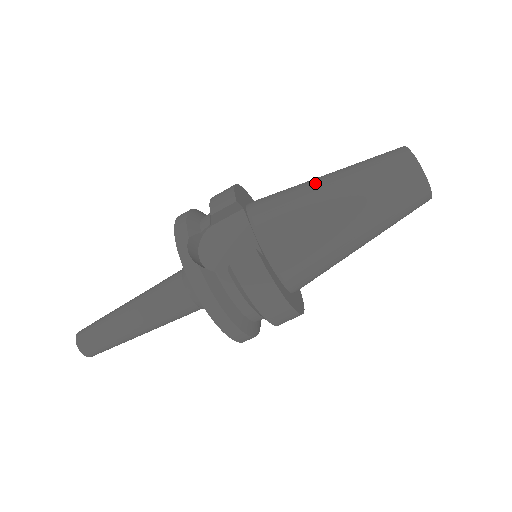
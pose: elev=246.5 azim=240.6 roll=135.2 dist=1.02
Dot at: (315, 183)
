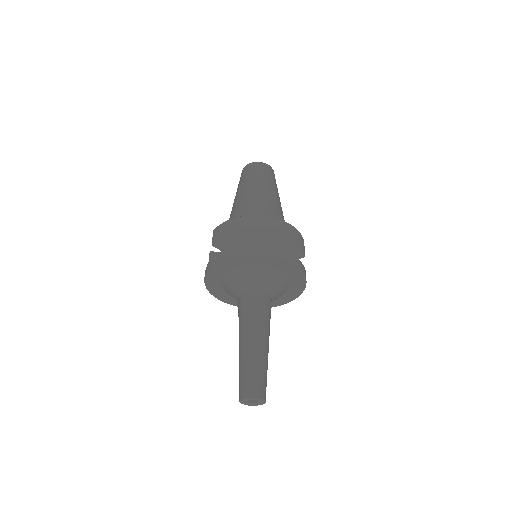
Dot at: occluded
